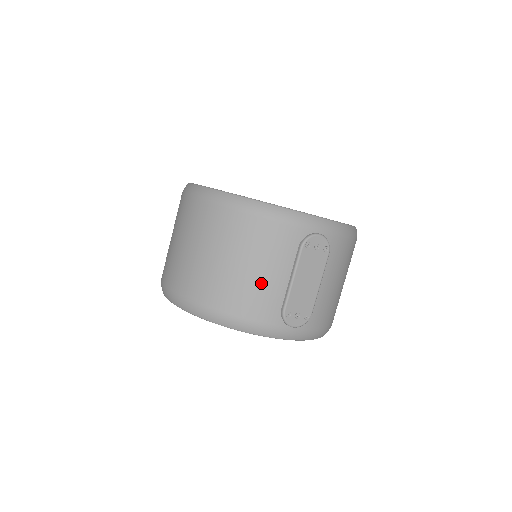
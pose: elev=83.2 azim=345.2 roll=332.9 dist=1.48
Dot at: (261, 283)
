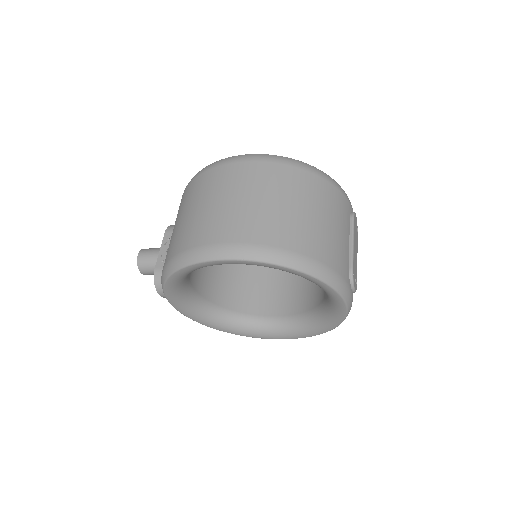
Dot at: (338, 238)
